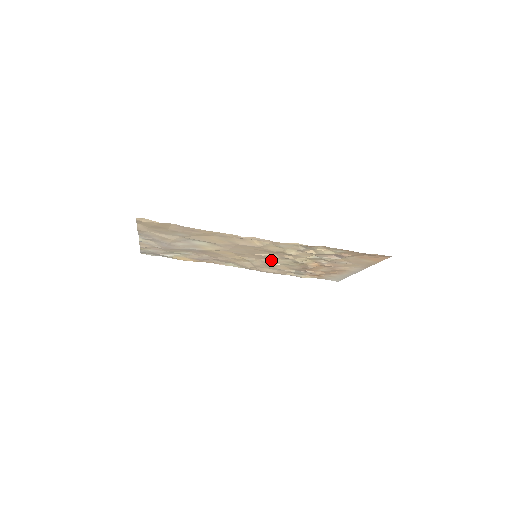
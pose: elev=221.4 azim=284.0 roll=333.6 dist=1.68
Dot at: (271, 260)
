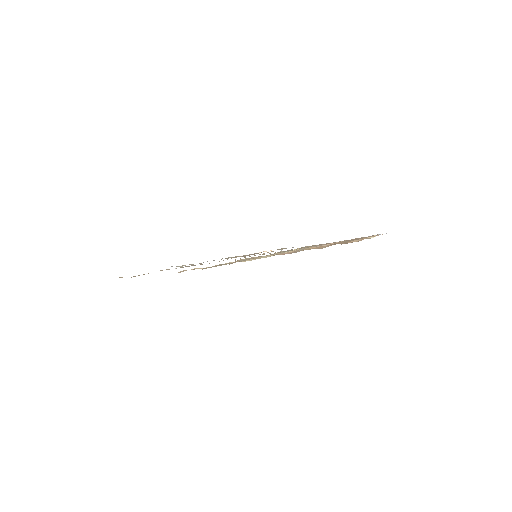
Dot at: occluded
